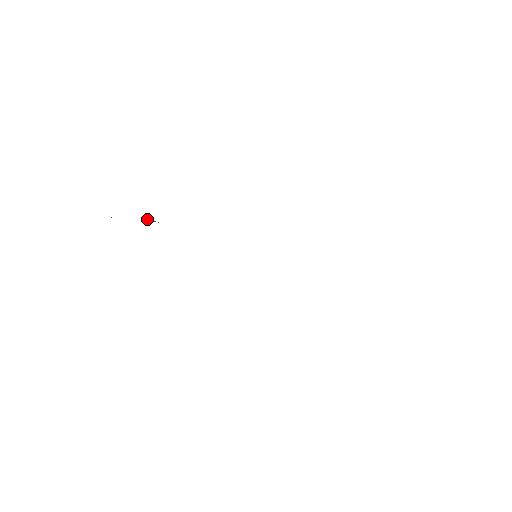
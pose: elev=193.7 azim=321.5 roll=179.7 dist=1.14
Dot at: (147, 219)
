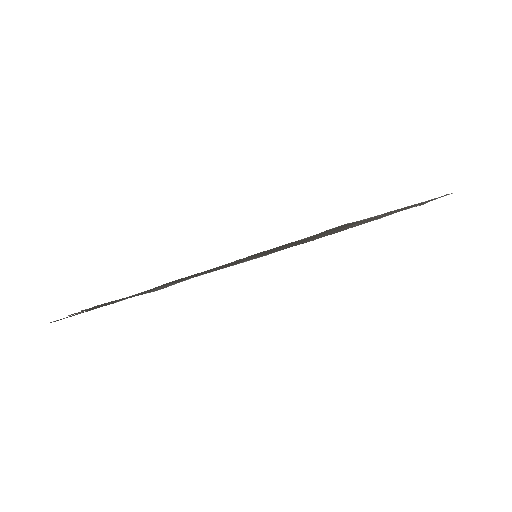
Dot at: (108, 302)
